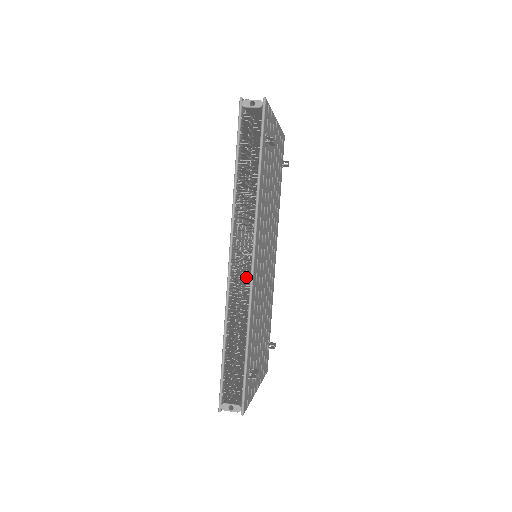
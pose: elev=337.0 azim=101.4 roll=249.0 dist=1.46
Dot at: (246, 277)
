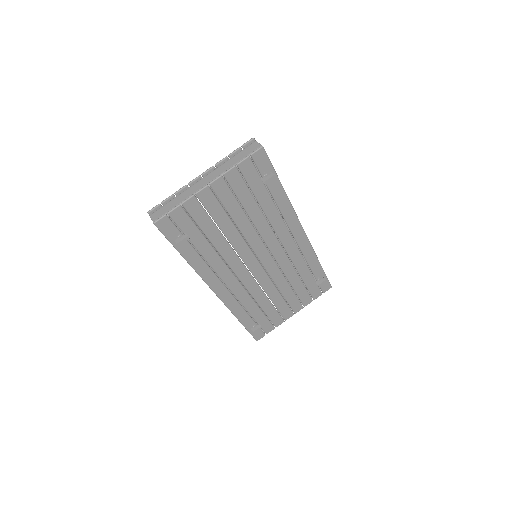
Dot at: occluded
